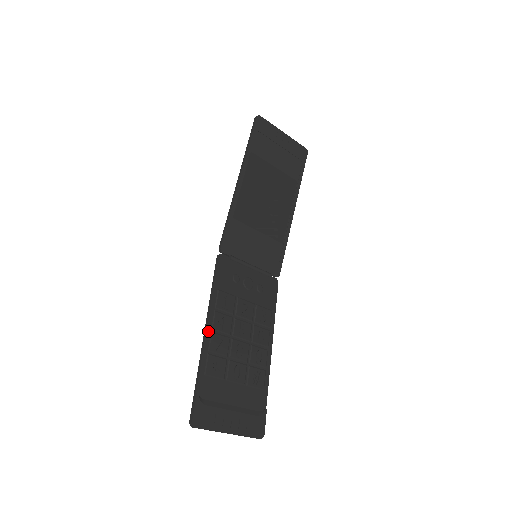
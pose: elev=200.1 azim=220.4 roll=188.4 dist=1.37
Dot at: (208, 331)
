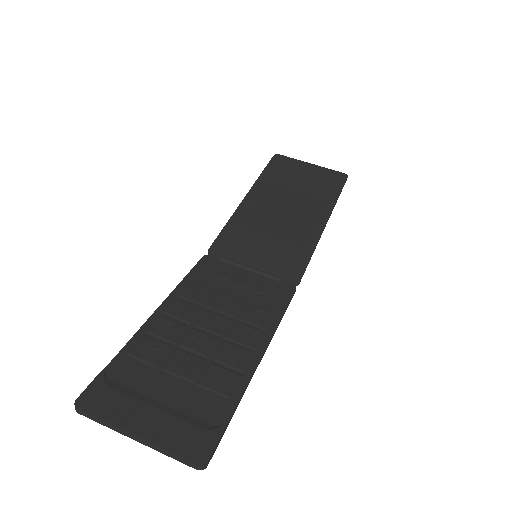
Dot at: (156, 314)
